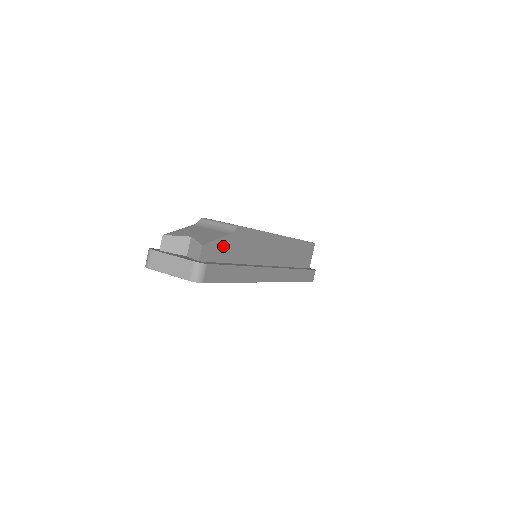
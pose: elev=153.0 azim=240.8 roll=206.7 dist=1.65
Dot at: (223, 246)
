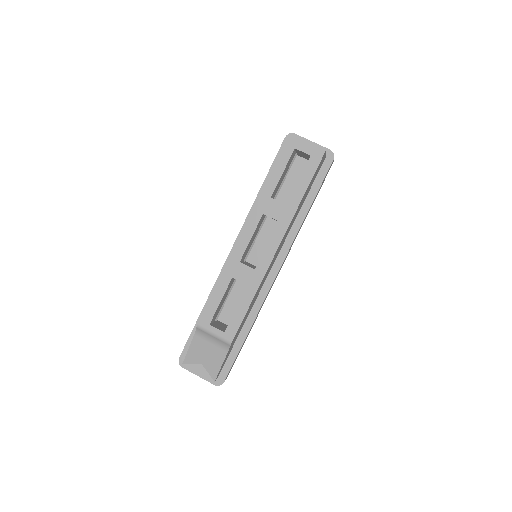
Dot at: (227, 355)
